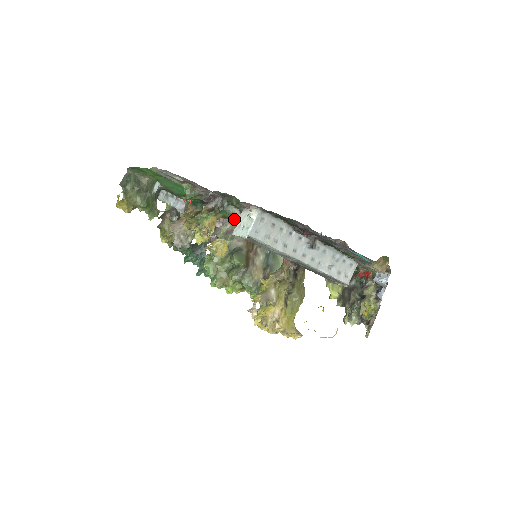
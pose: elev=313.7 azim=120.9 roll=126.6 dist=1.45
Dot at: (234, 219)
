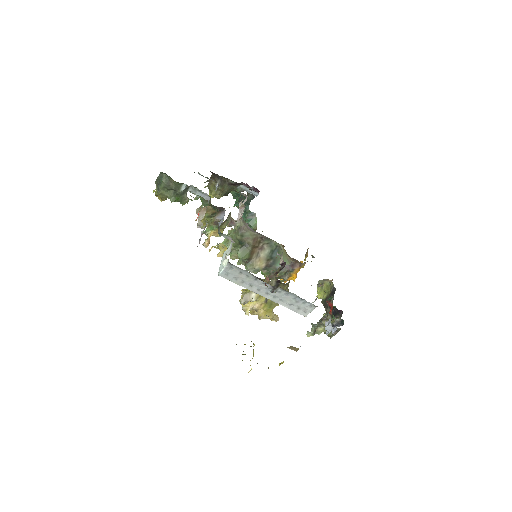
Dot at: occluded
